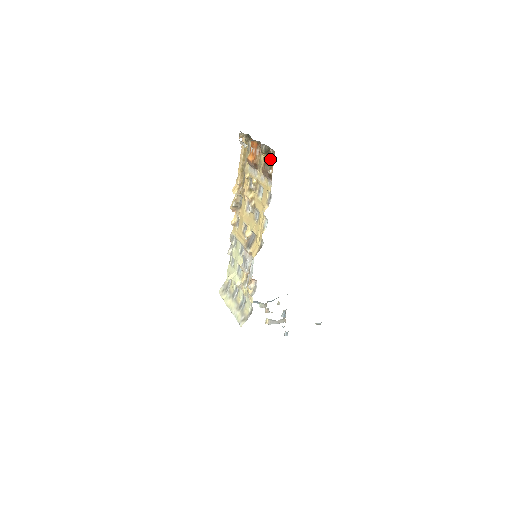
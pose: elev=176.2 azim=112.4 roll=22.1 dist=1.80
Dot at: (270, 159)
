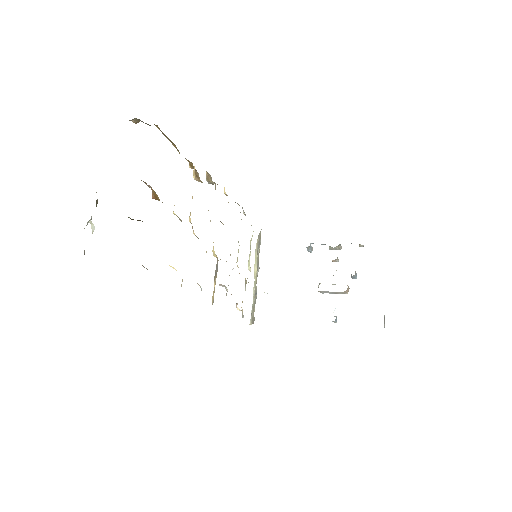
Dot at: occluded
